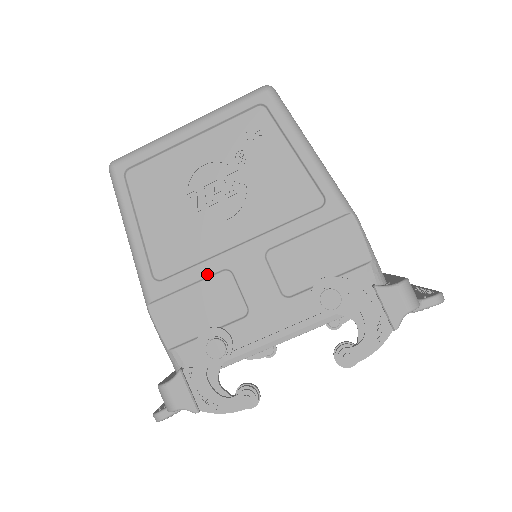
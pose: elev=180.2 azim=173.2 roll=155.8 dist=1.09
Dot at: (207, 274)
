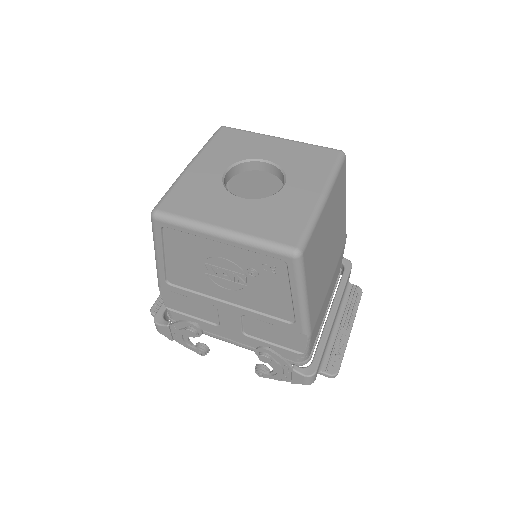
Dot at: (201, 300)
